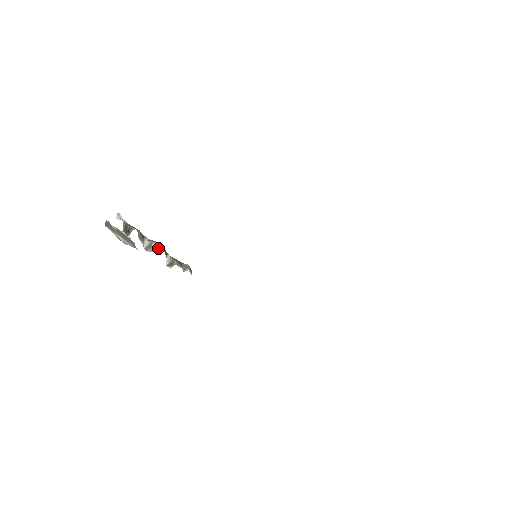
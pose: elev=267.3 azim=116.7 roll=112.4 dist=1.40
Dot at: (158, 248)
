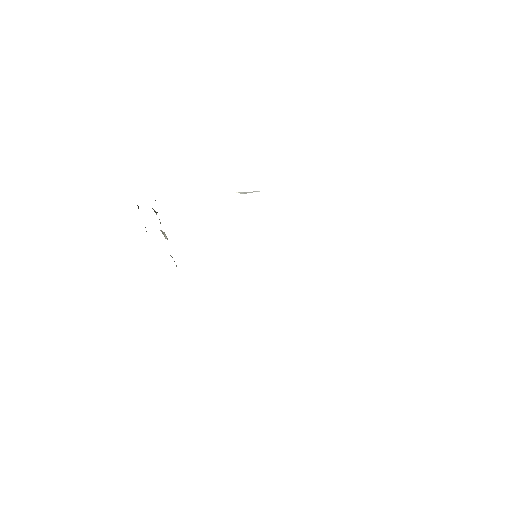
Dot at: (167, 238)
